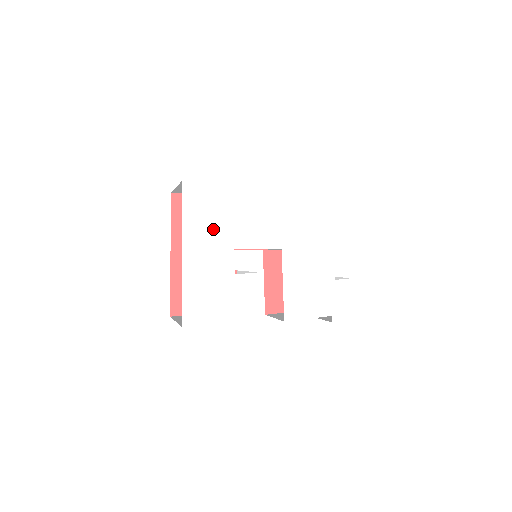
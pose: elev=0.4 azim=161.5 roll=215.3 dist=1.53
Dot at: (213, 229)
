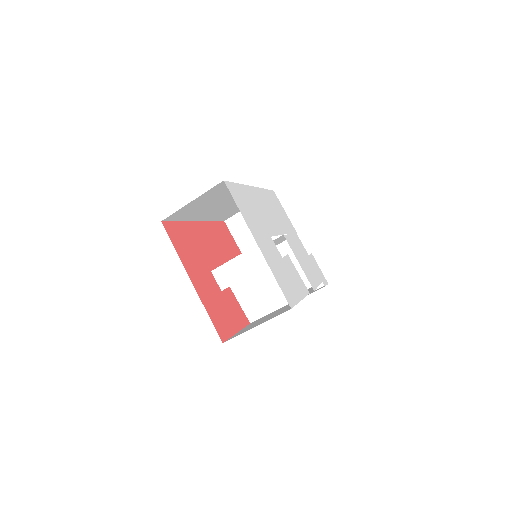
Dot at: (256, 221)
